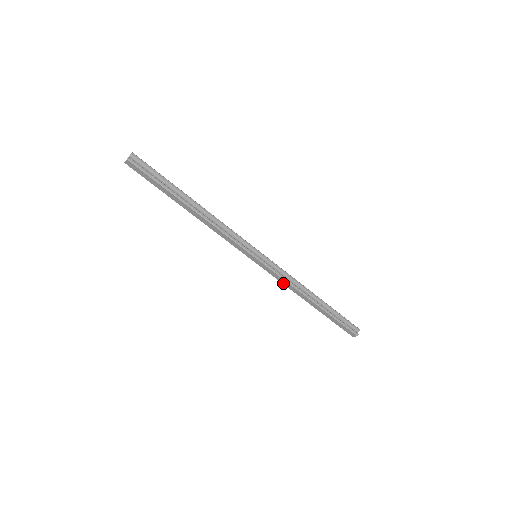
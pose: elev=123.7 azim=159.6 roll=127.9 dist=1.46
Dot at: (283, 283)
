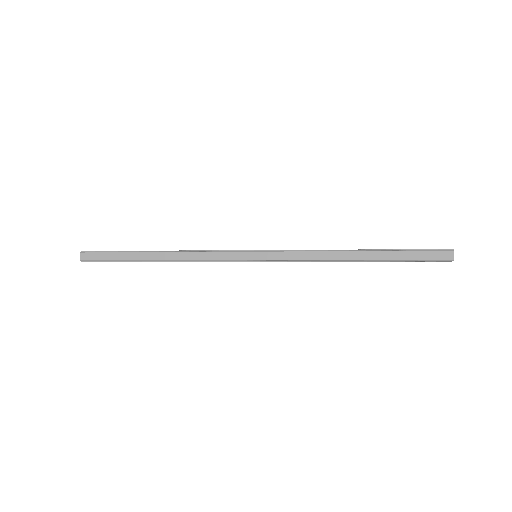
Dot at: (307, 259)
